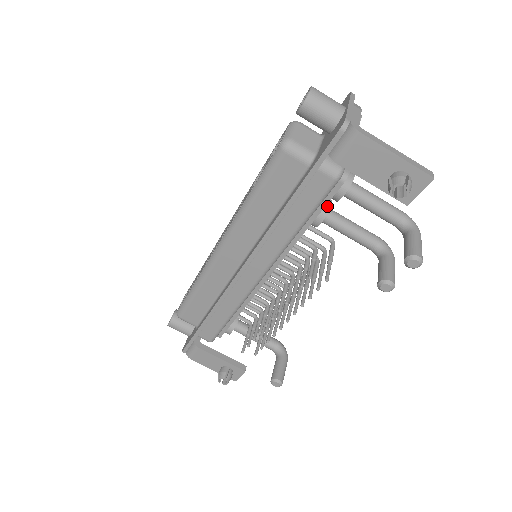
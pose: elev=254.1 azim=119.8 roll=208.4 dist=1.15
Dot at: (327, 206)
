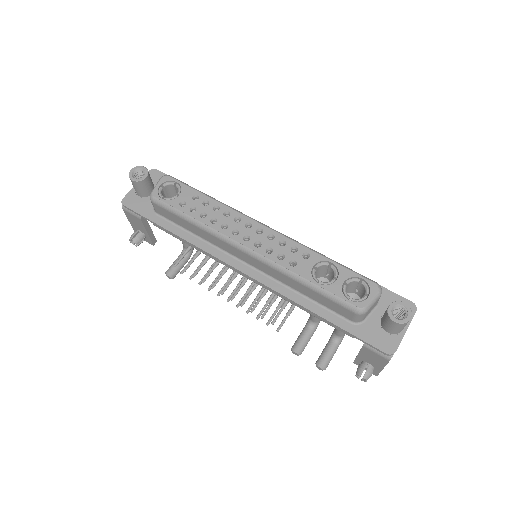
Dot at: occluded
